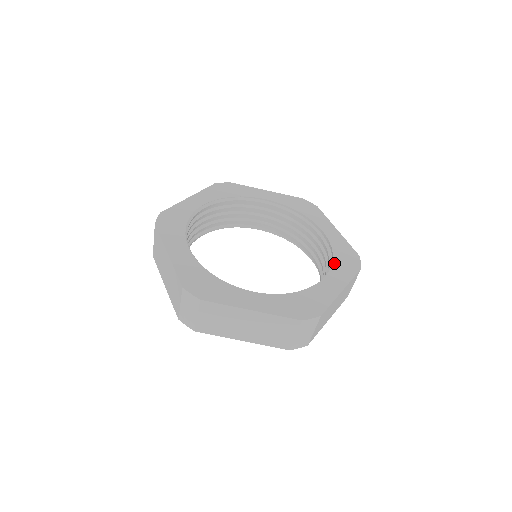
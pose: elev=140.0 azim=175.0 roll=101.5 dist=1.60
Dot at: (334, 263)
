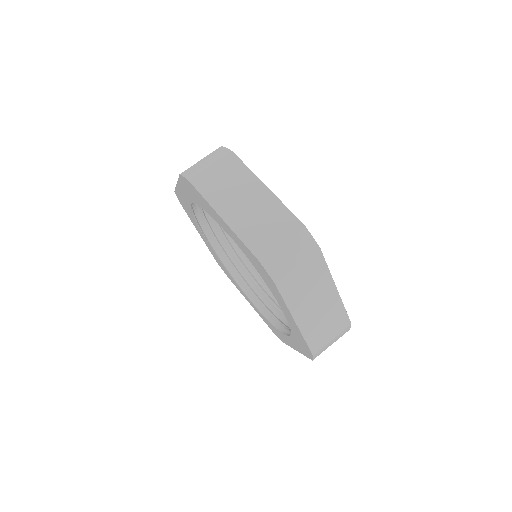
Dot at: occluded
